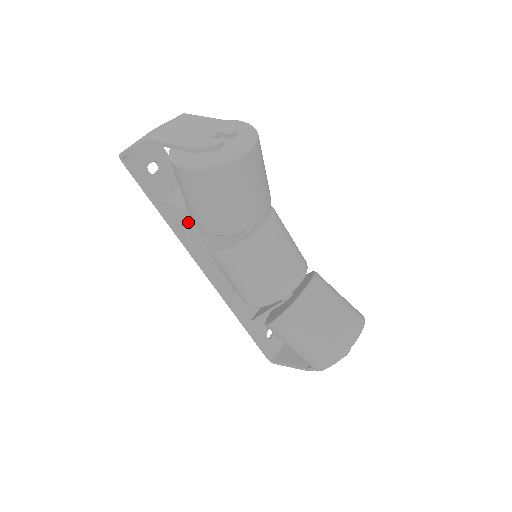
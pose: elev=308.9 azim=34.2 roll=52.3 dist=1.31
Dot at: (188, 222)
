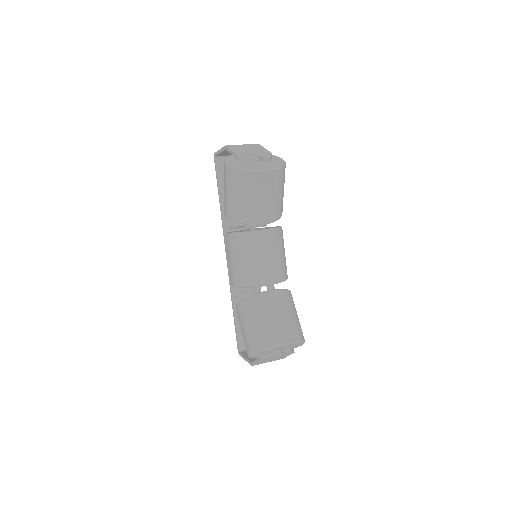
Dot at: occluded
